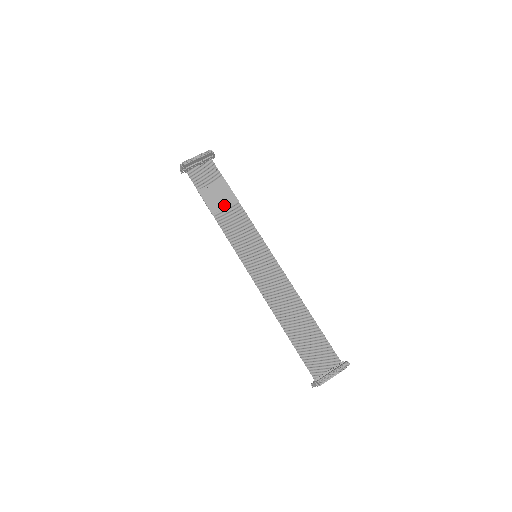
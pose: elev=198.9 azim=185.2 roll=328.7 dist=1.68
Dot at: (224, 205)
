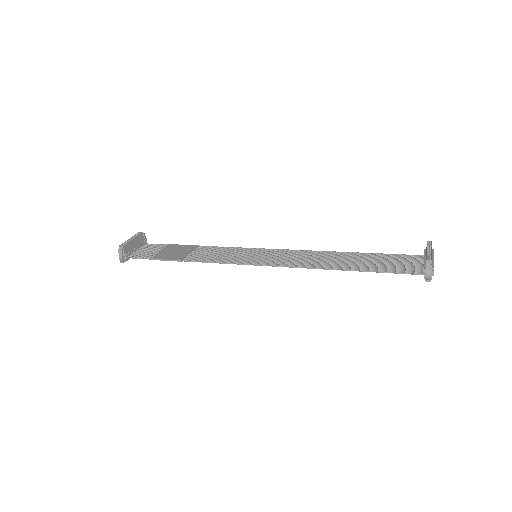
Dot at: (188, 252)
